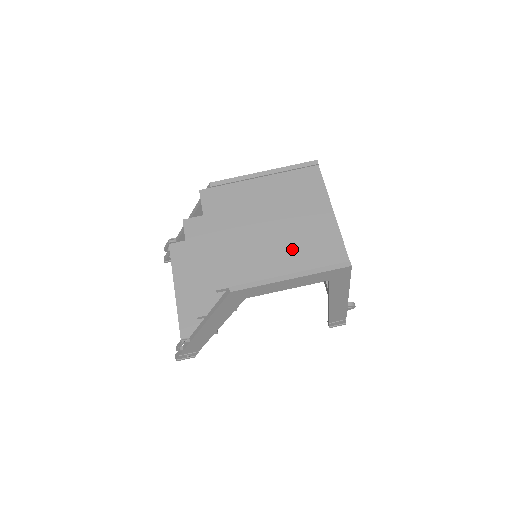
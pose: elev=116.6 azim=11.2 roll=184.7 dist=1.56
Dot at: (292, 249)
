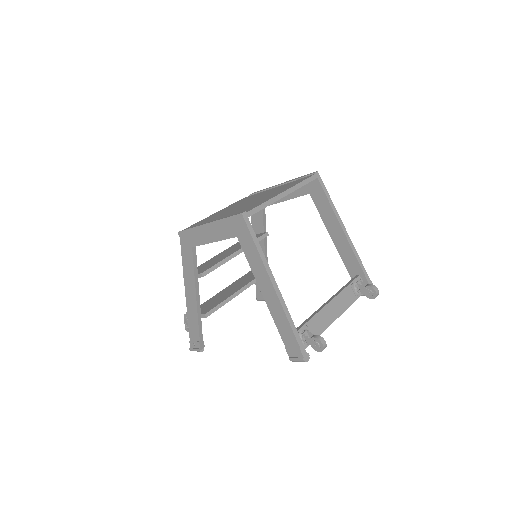
Dot at: (233, 212)
